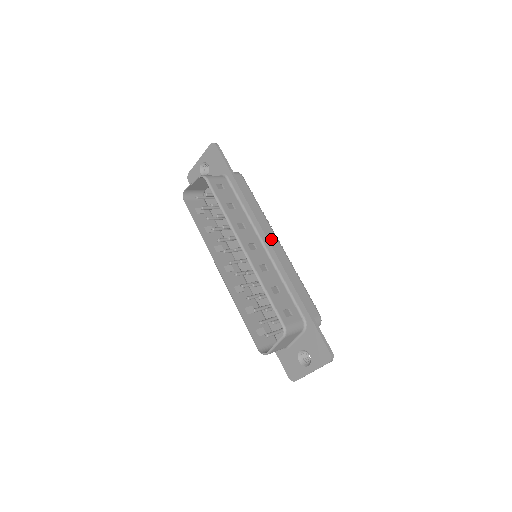
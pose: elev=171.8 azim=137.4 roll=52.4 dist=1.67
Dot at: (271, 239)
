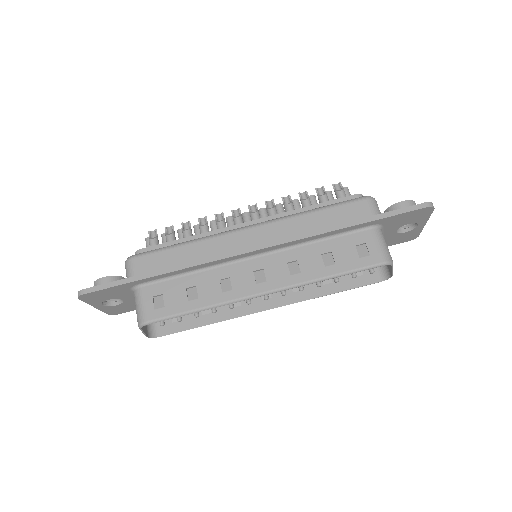
Dot at: (246, 241)
